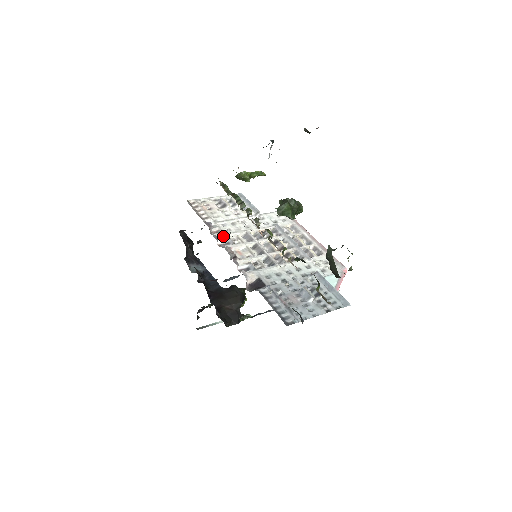
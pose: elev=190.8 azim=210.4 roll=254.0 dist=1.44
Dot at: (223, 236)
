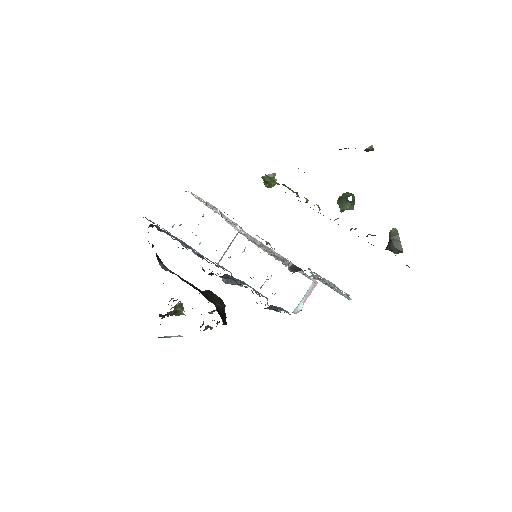
Dot at: (240, 227)
